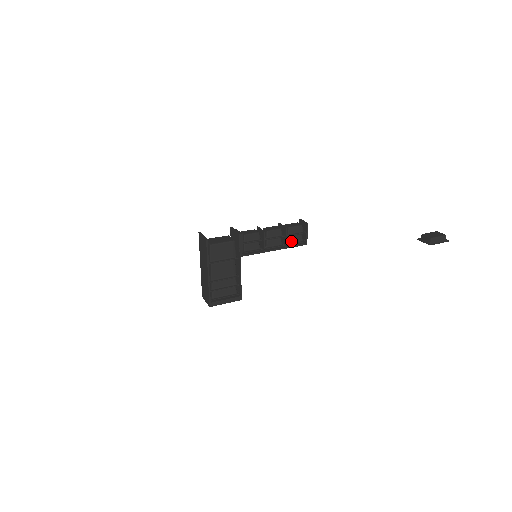
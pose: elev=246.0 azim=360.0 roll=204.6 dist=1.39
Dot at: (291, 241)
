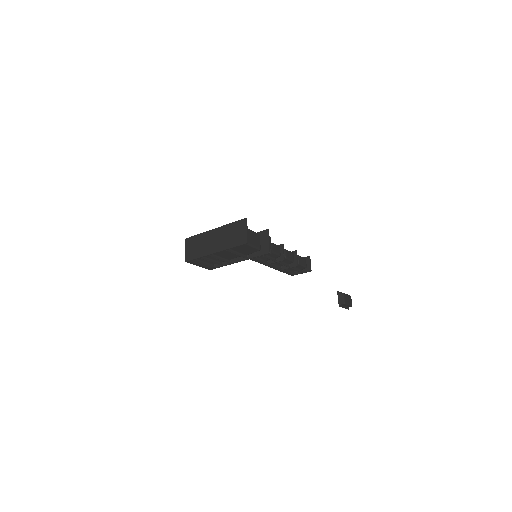
Dot at: occluded
